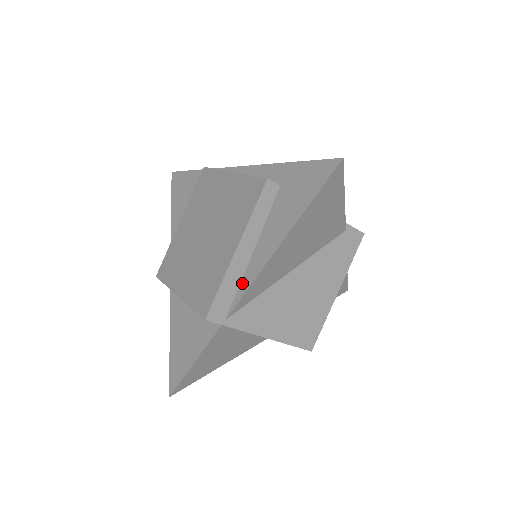
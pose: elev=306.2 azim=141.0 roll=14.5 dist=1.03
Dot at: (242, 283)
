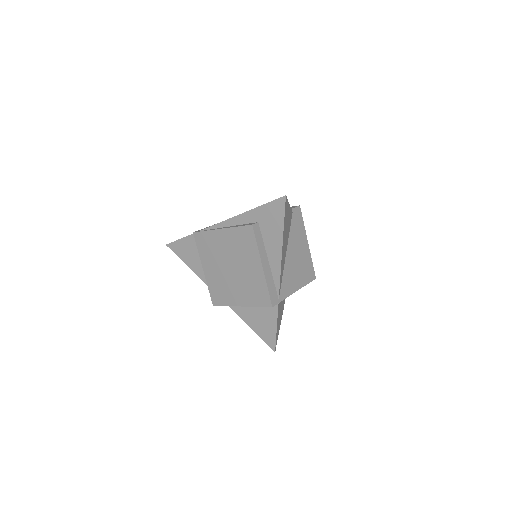
Dot at: (274, 278)
